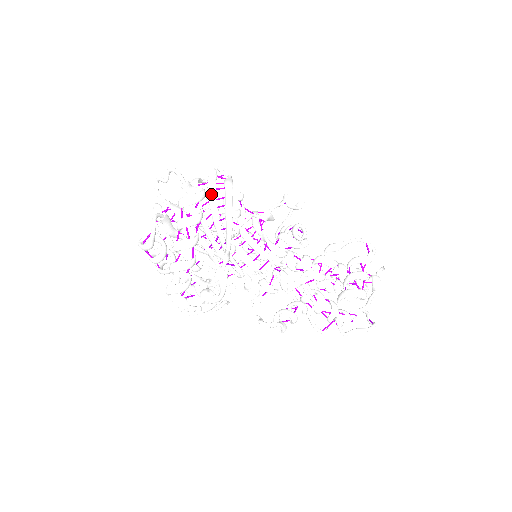
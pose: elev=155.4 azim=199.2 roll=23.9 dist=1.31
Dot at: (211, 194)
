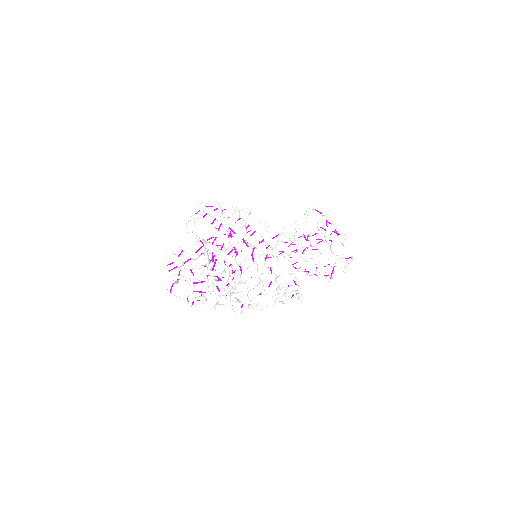
Dot at: (220, 218)
